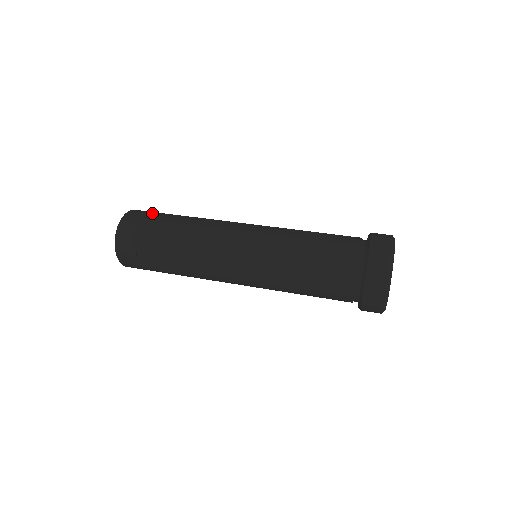
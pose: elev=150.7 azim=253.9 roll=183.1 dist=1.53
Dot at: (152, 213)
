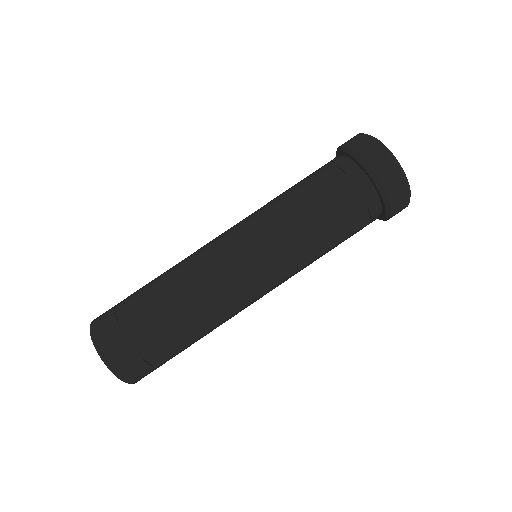
Dot at: (117, 312)
